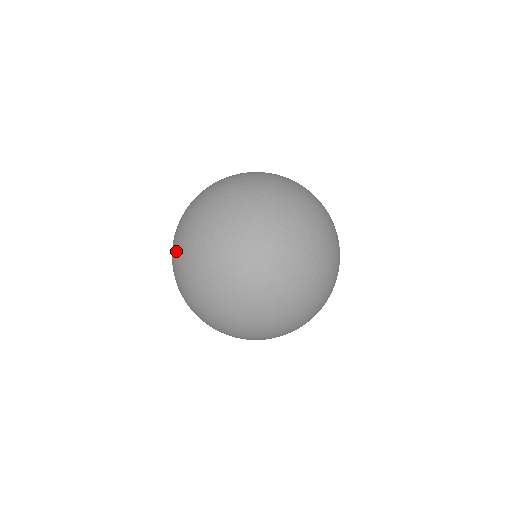
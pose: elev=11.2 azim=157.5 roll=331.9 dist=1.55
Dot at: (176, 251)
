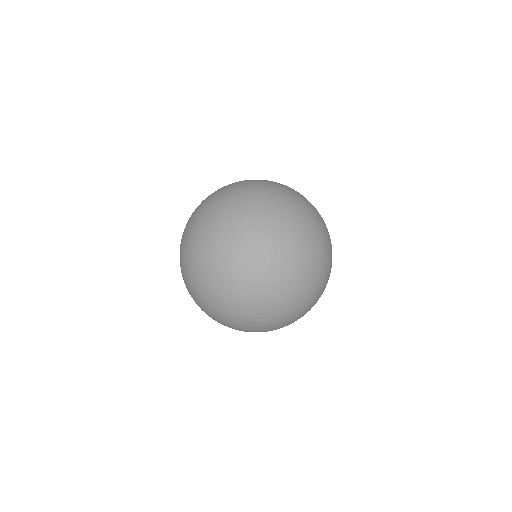
Dot at: occluded
